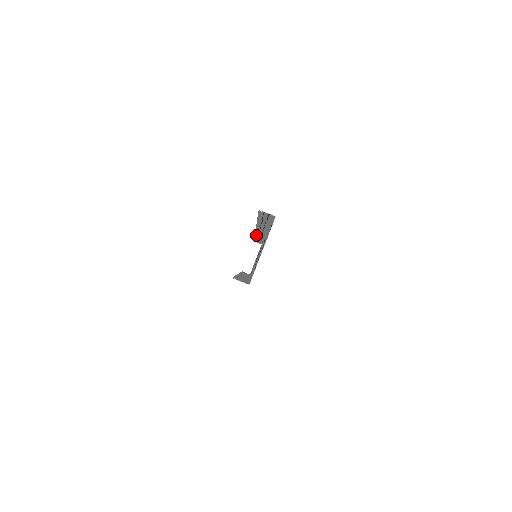
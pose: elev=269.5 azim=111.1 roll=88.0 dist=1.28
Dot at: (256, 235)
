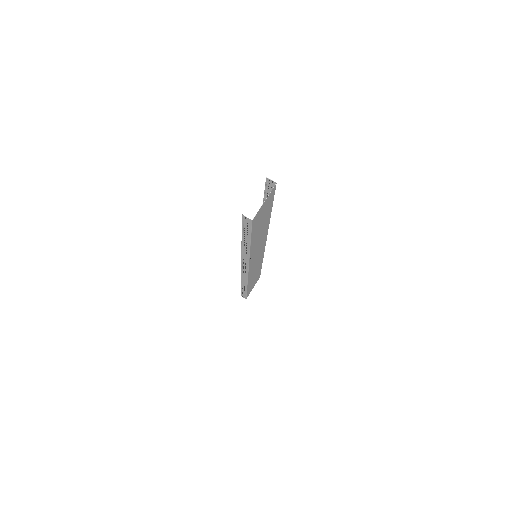
Dot at: occluded
